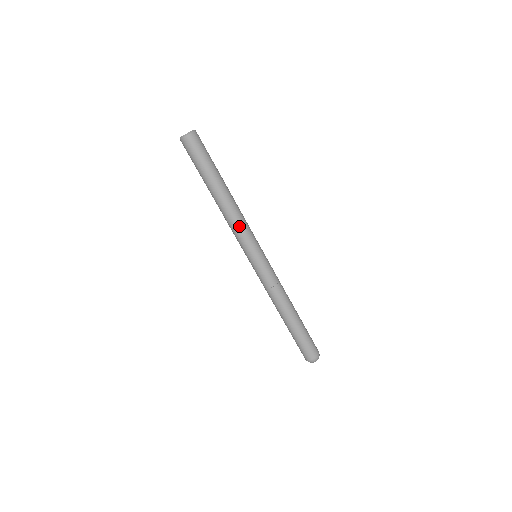
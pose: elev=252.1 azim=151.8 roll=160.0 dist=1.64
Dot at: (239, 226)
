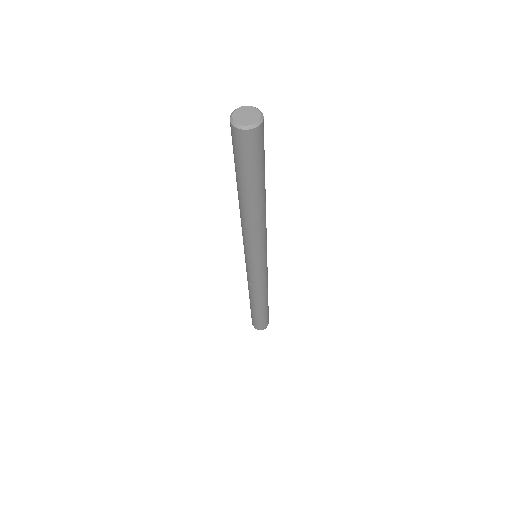
Dot at: (254, 238)
